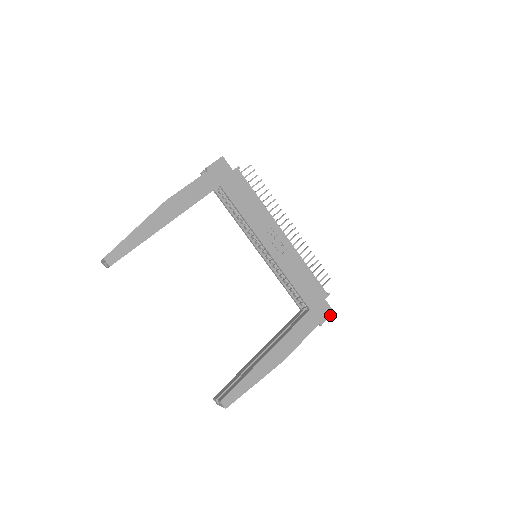
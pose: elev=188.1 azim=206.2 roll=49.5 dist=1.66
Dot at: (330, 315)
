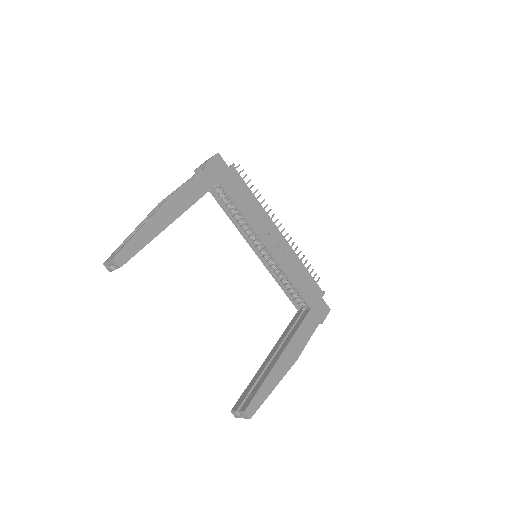
Dot at: (328, 313)
